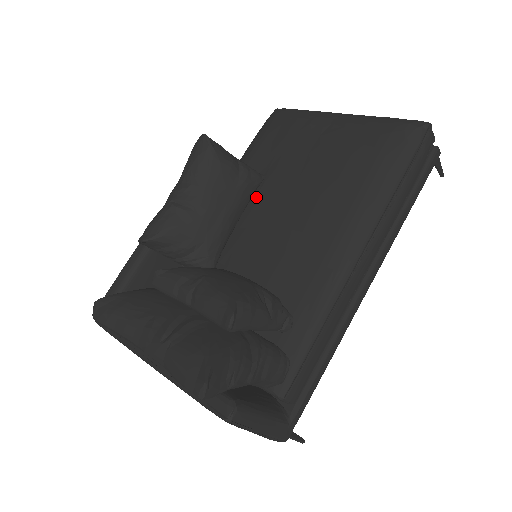
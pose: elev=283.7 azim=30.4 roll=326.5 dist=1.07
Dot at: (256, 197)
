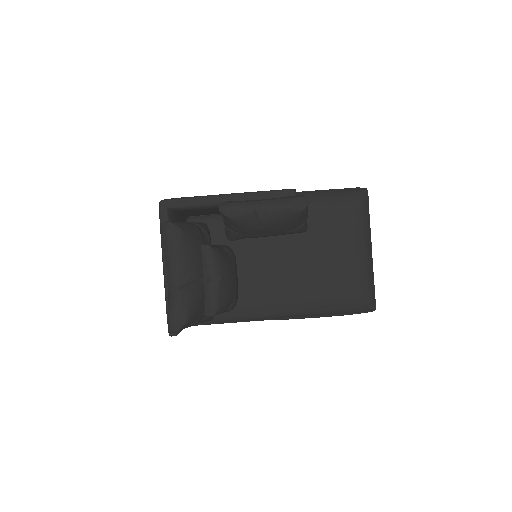
Dot at: (291, 235)
